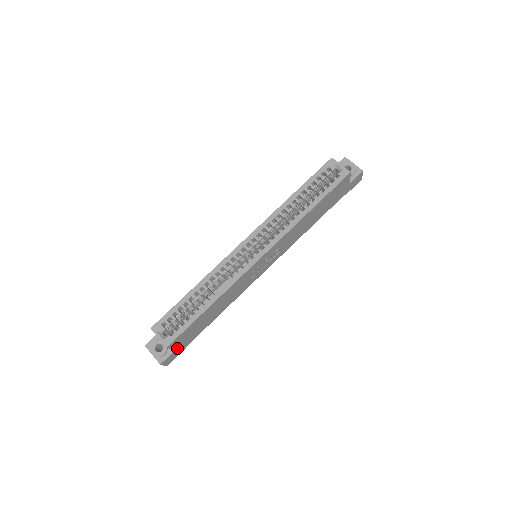
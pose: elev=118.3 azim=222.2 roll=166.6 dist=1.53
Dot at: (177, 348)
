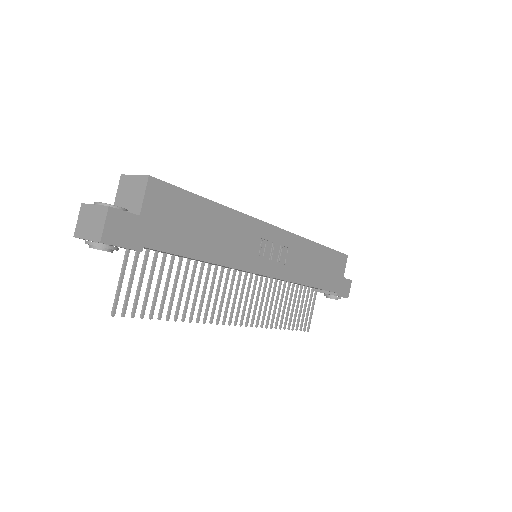
Dot at: (144, 218)
